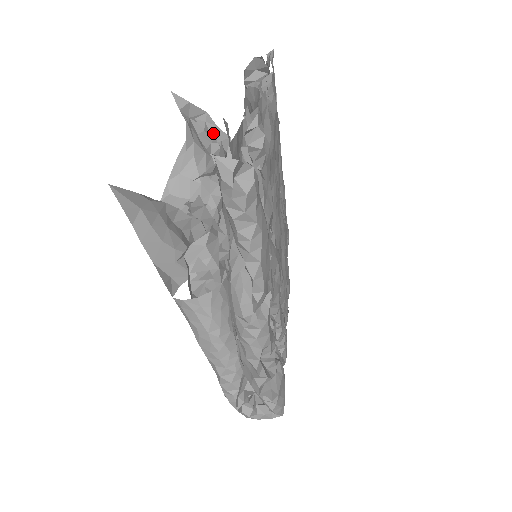
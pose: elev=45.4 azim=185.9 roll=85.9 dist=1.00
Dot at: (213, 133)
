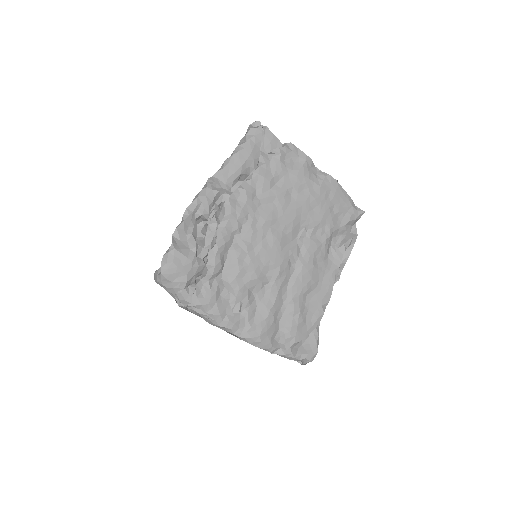
Dot at: occluded
